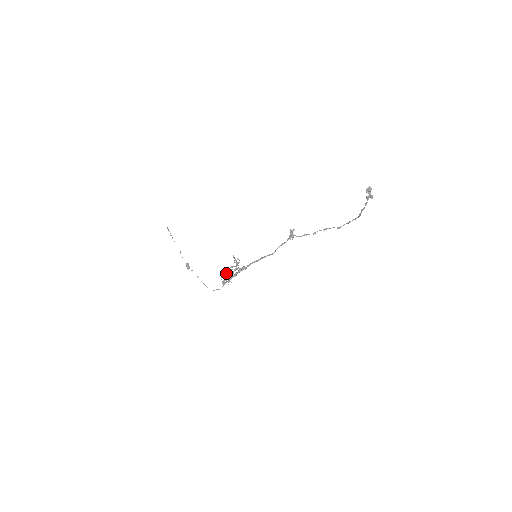
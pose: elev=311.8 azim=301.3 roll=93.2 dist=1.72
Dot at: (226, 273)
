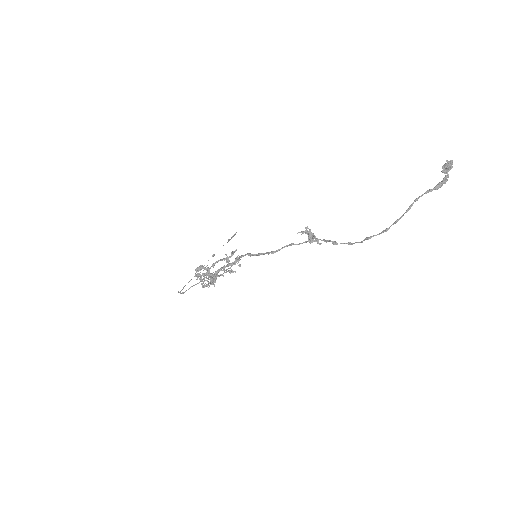
Dot at: (211, 282)
